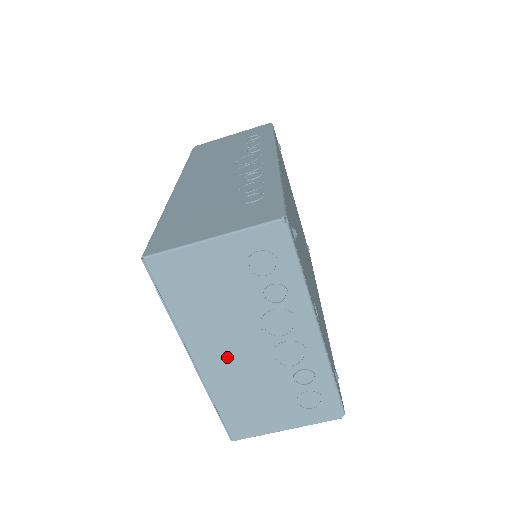
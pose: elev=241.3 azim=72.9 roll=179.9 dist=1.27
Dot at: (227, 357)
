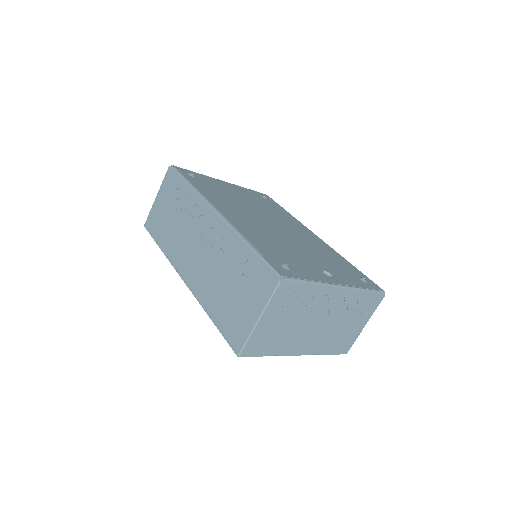
Dot at: (312, 338)
